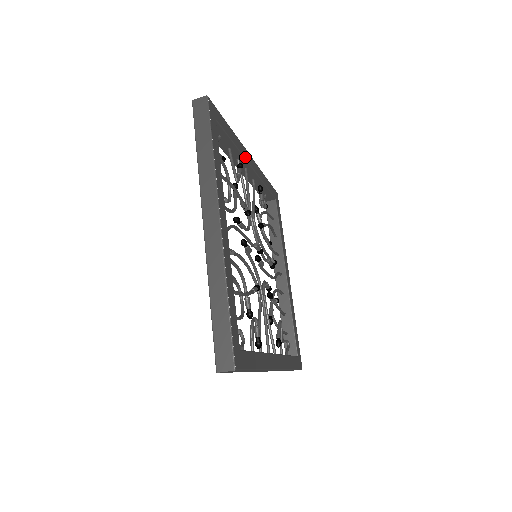
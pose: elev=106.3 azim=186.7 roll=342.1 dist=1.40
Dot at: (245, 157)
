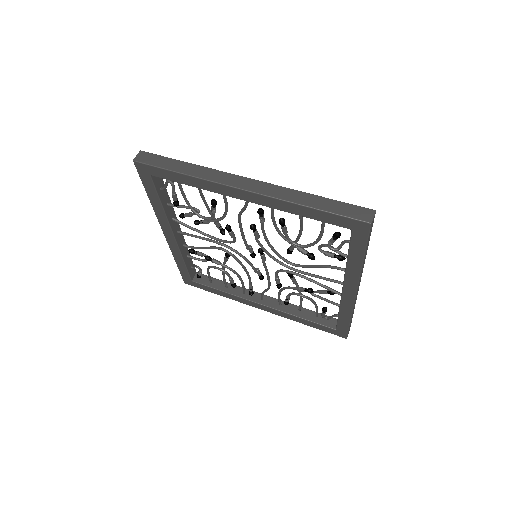
Dot at: (175, 215)
